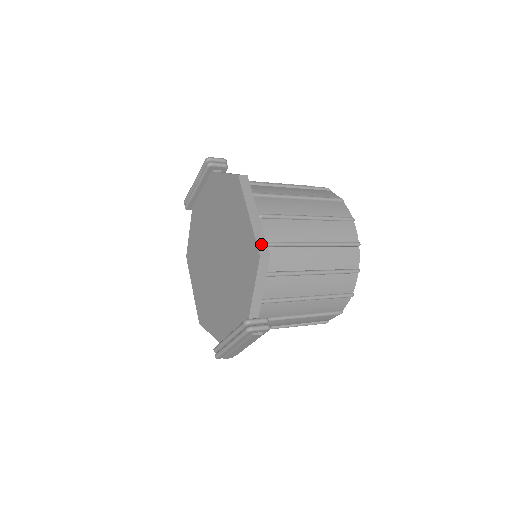
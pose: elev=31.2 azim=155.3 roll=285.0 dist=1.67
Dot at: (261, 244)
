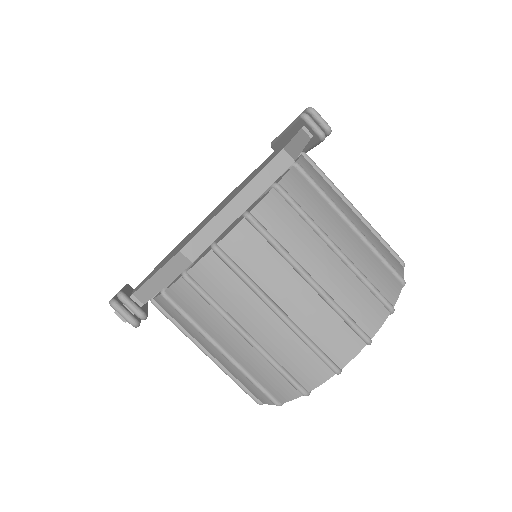
Dot at: (200, 241)
